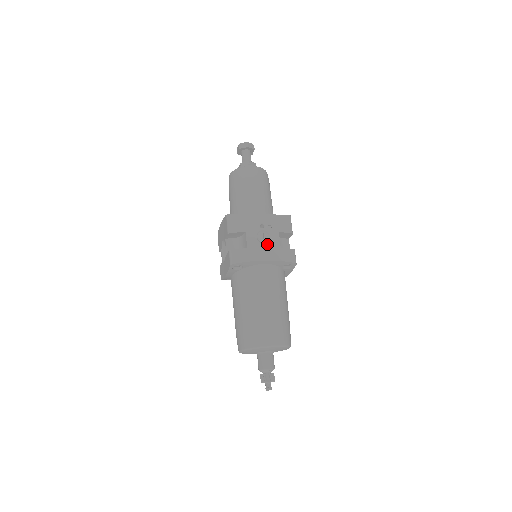
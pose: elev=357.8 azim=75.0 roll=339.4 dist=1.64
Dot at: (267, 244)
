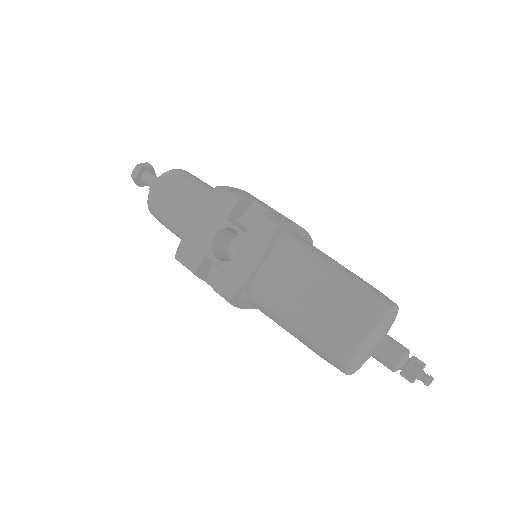
Dot at: occluded
